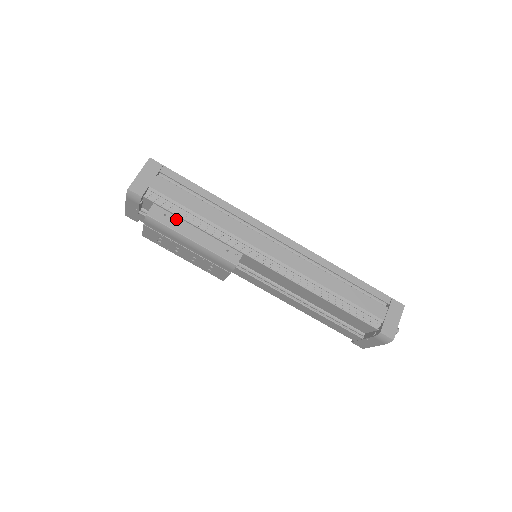
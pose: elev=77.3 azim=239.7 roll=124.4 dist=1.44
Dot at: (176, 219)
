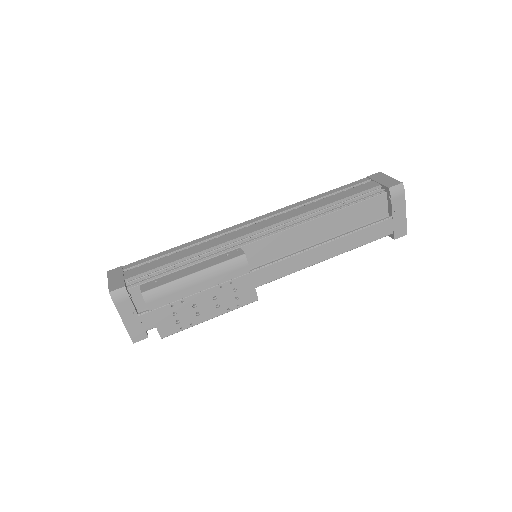
Dot at: (167, 277)
